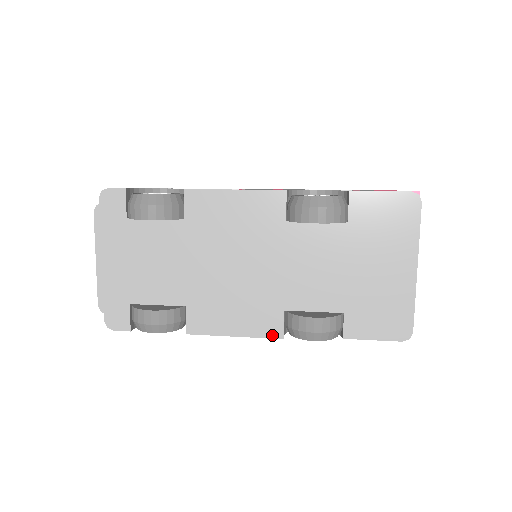
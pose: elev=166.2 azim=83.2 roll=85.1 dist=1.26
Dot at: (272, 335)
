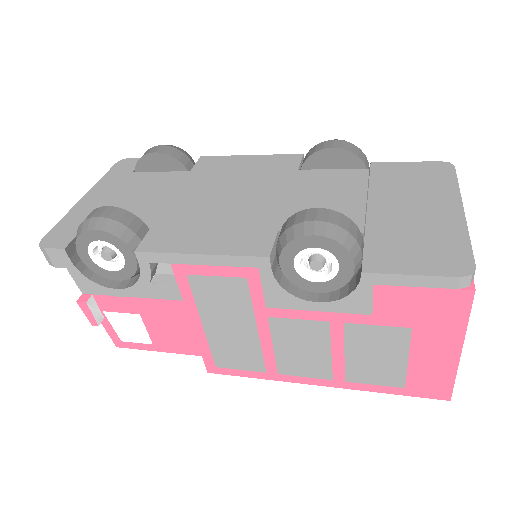
Dot at: (254, 253)
